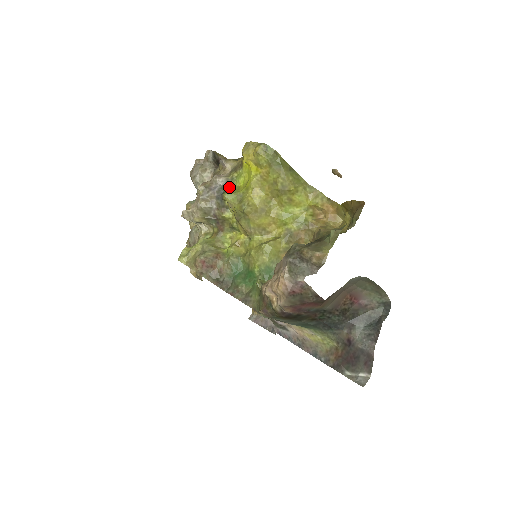
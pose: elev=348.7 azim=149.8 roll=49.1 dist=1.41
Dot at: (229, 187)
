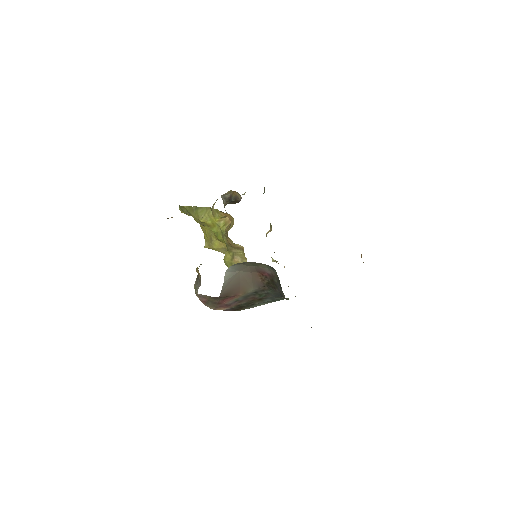
Dot at: occluded
